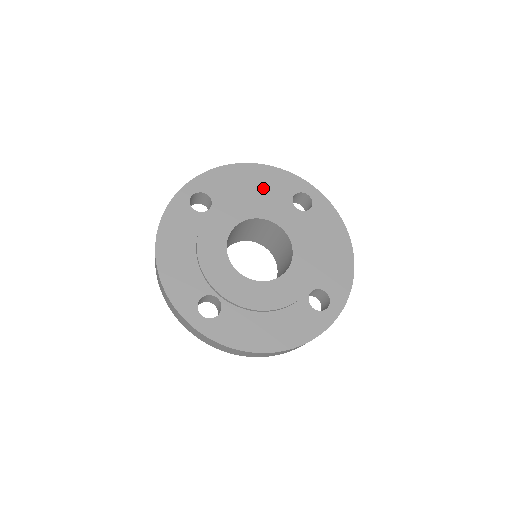
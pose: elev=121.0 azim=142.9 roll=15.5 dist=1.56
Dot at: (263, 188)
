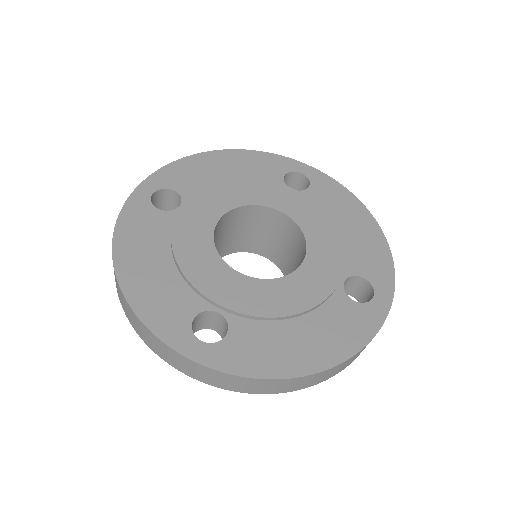
Dot at: (243, 173)
